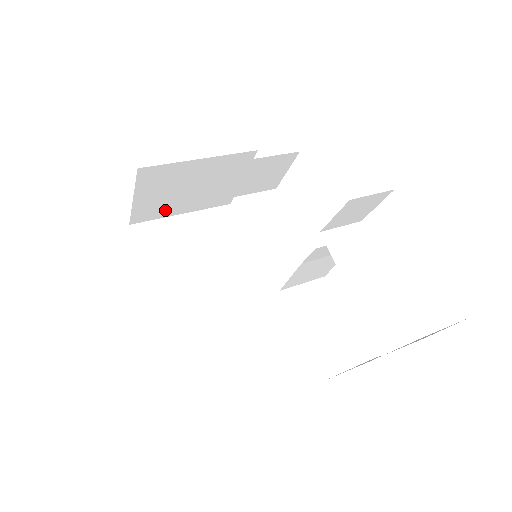
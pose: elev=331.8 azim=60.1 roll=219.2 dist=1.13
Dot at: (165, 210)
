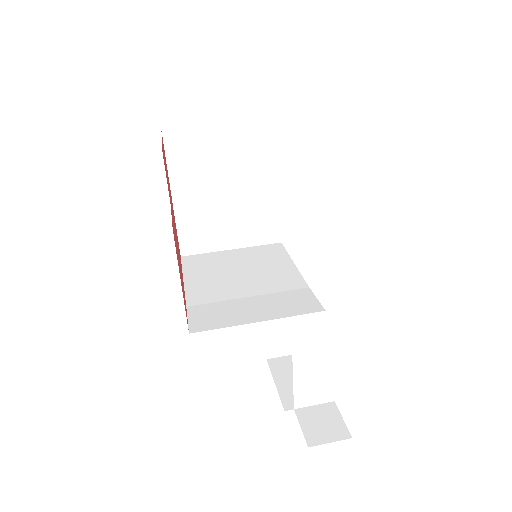
Dot at: occluded
